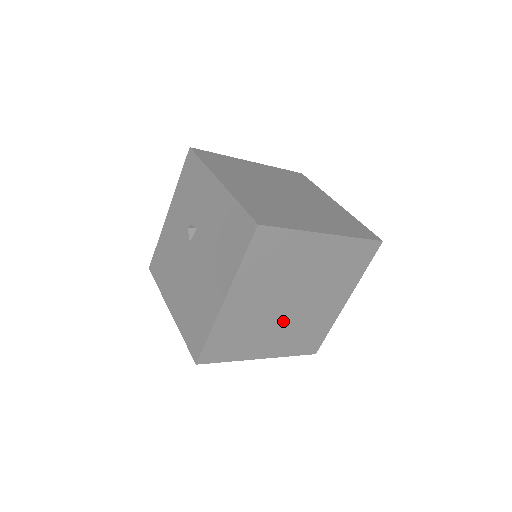
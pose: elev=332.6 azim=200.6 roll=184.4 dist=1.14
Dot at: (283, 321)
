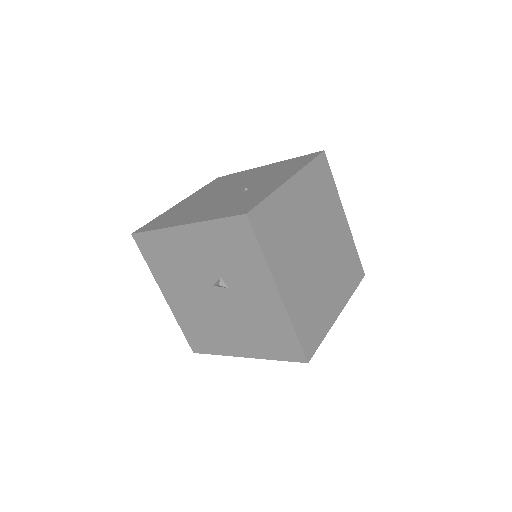
Dot at: occluded
